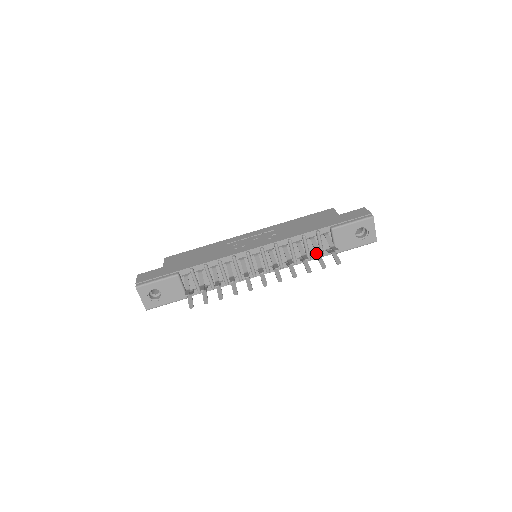
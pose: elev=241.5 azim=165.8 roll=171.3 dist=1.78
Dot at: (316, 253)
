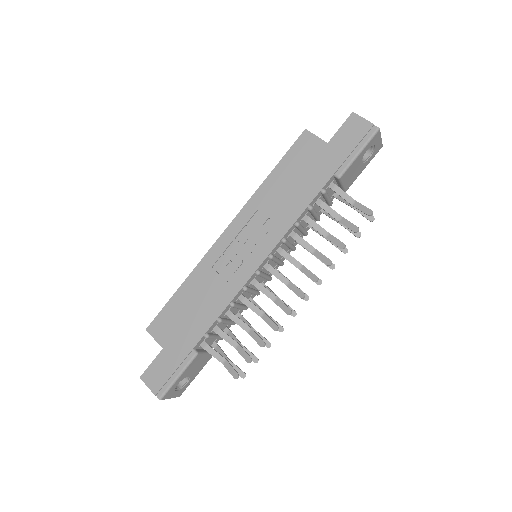
Dot at: occluded
